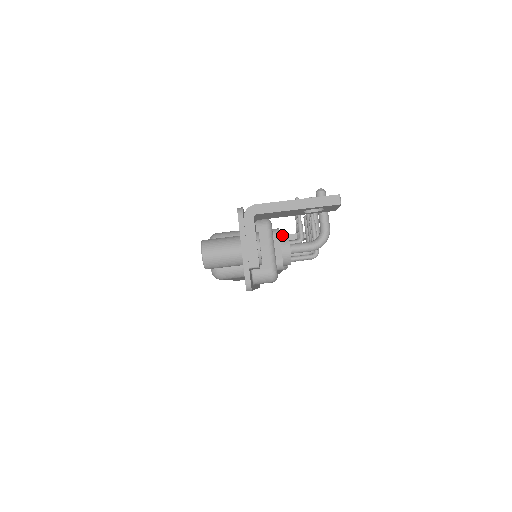
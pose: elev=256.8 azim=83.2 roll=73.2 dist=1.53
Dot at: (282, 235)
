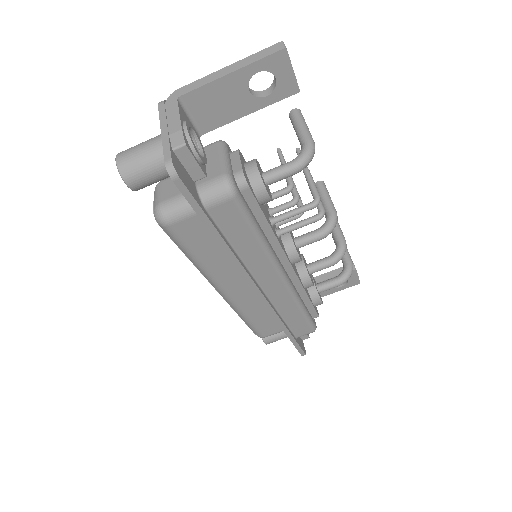
Dot at: occluded
